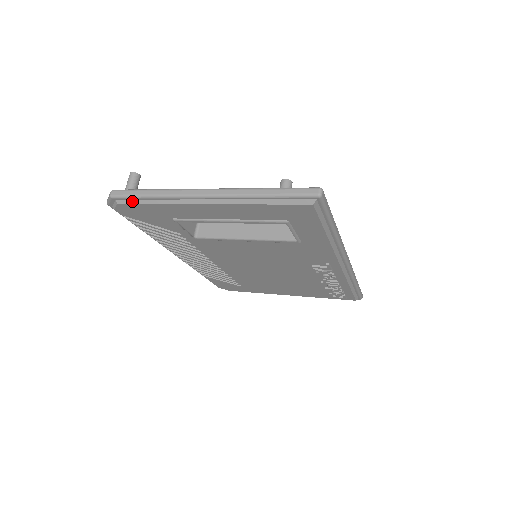
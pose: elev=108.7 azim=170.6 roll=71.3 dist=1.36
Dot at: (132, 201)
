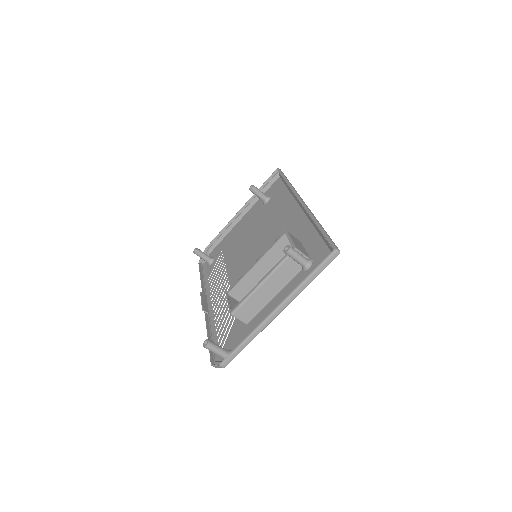
Dot at: occluded
